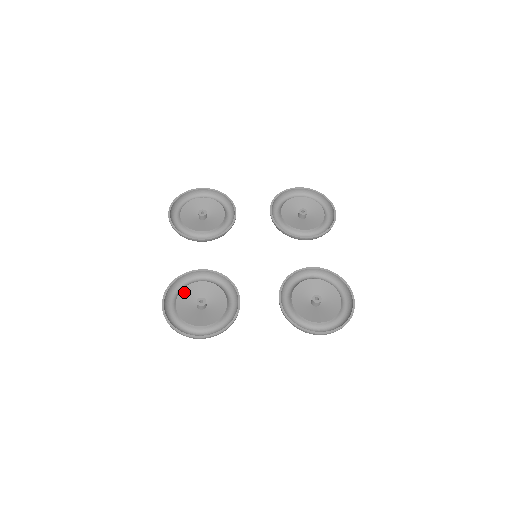
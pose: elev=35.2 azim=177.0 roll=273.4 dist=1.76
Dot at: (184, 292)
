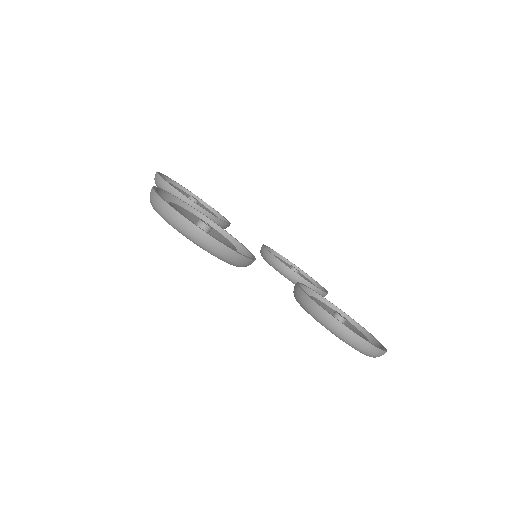
Dot at: (179, 207)
